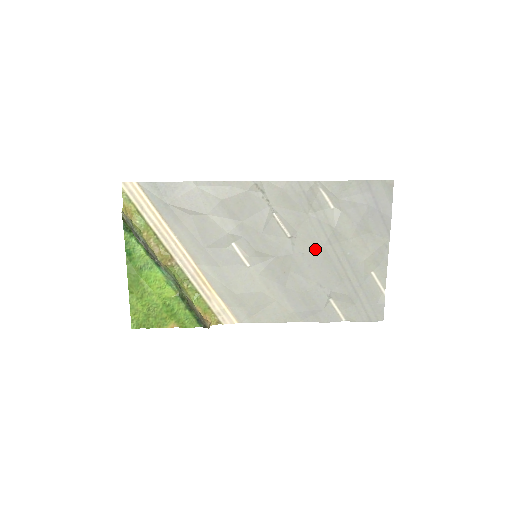
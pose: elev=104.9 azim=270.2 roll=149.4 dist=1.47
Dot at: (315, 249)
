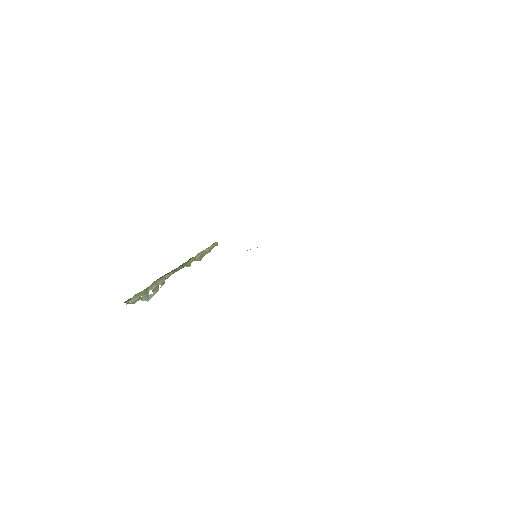
Dot at: occluded
